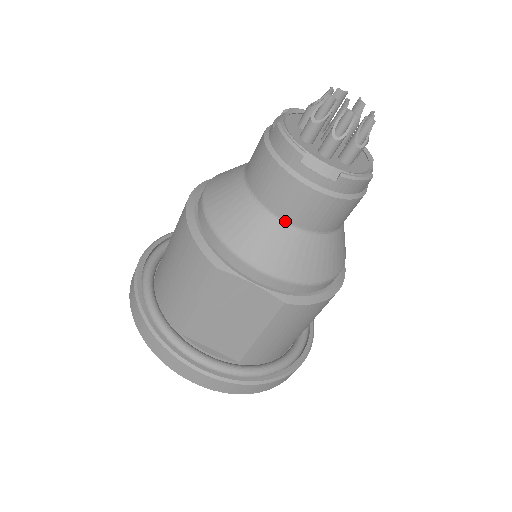
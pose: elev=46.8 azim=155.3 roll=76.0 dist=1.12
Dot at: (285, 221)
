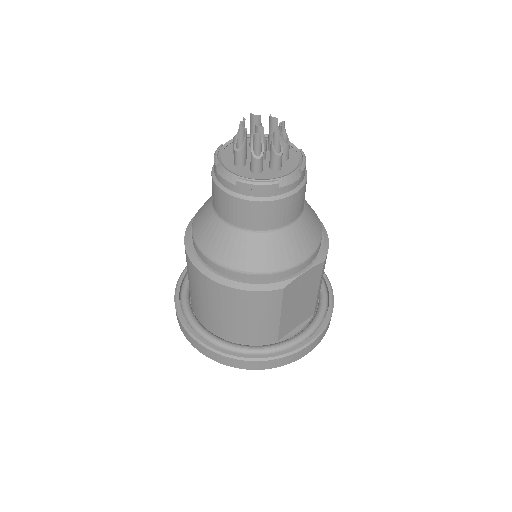
Dot at: (289, 224)
